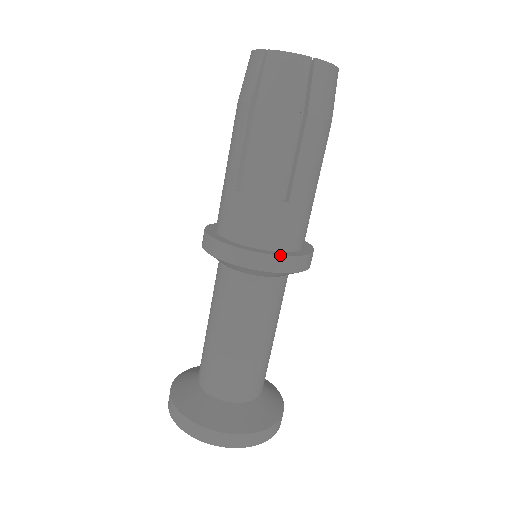
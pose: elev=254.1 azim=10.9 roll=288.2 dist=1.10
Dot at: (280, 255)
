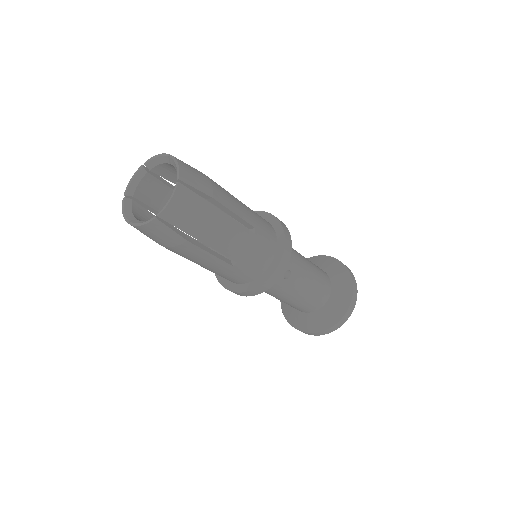
Dot at: (225, 288)
